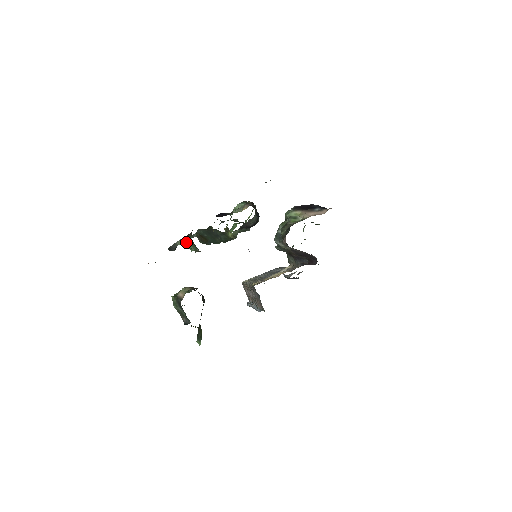
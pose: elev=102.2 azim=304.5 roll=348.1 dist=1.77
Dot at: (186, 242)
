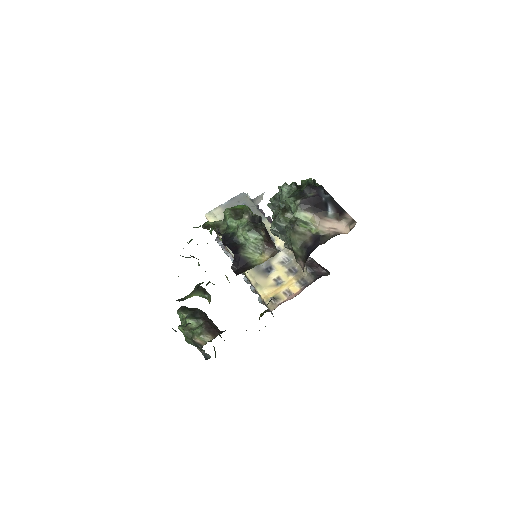
Dot at: occluded
